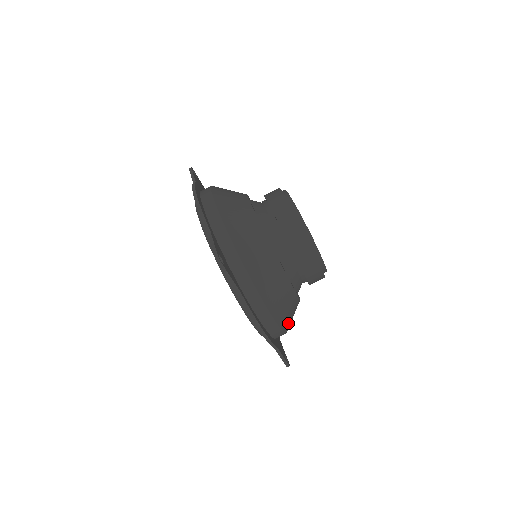
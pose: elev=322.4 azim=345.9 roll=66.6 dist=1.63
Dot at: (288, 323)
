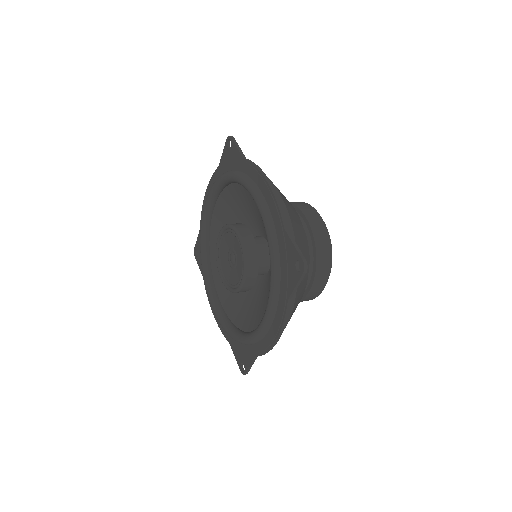
Dot at: occluded
